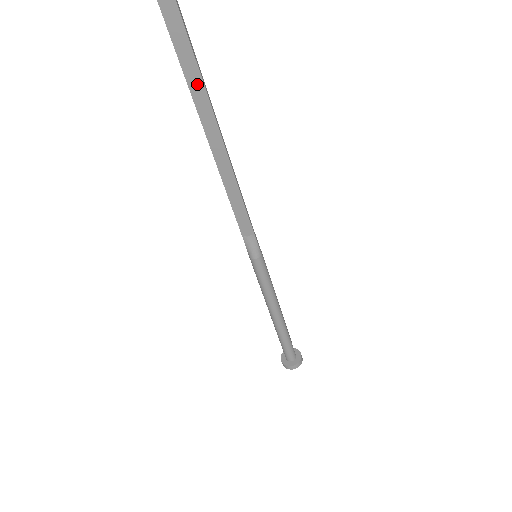
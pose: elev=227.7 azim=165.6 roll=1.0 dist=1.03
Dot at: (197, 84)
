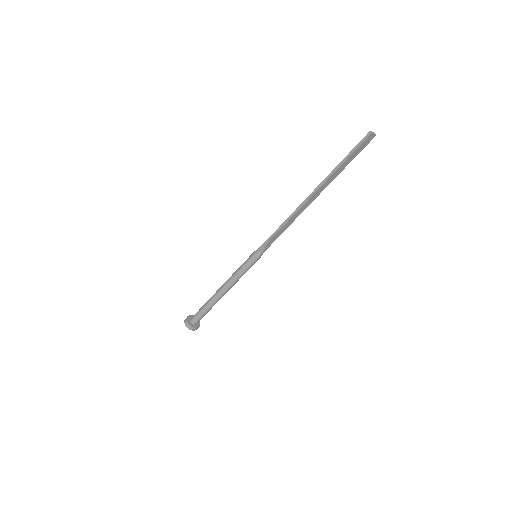
Dot at: (338, 172)
